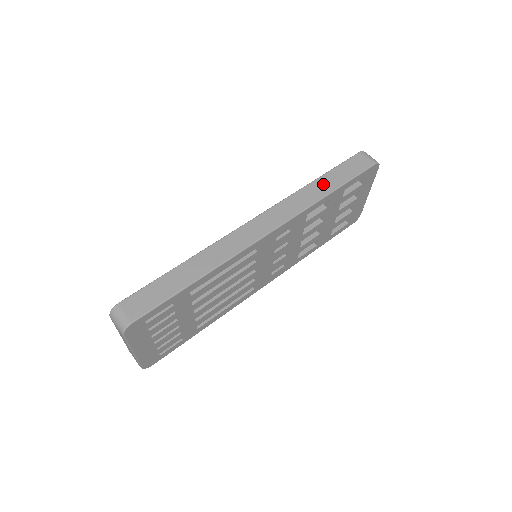
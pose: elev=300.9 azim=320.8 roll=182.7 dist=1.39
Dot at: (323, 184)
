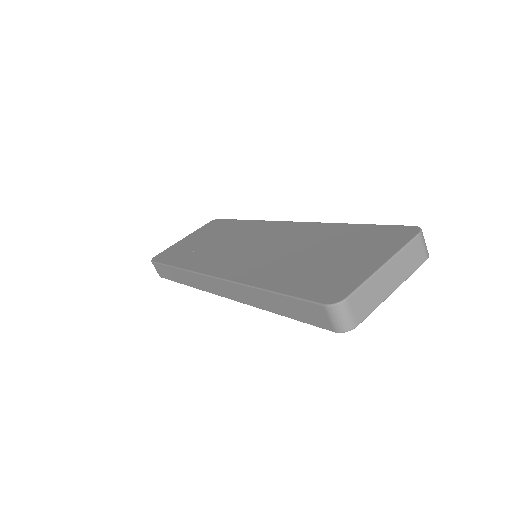
Dot at: (270, 301)
